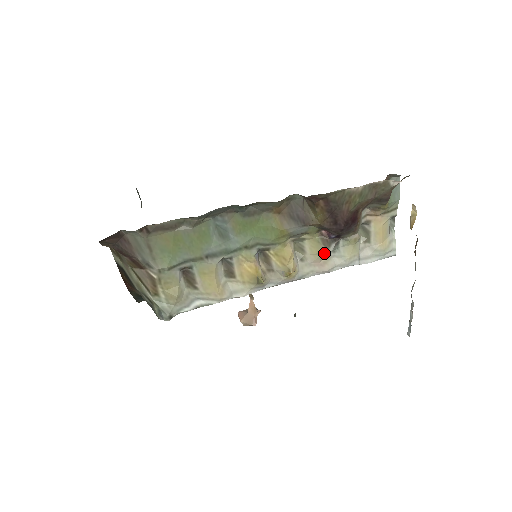
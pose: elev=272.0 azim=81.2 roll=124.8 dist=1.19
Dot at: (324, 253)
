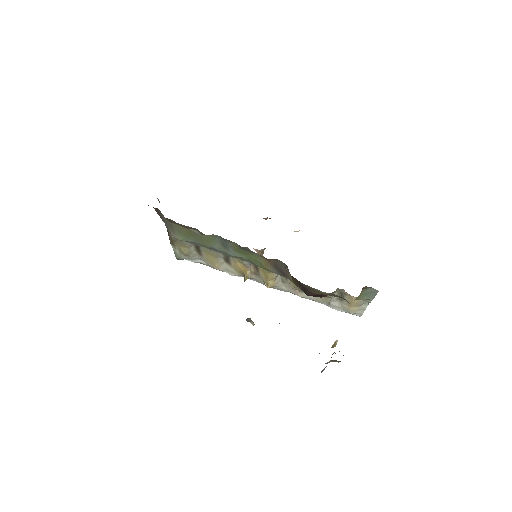
Dot at: (299, 290)
